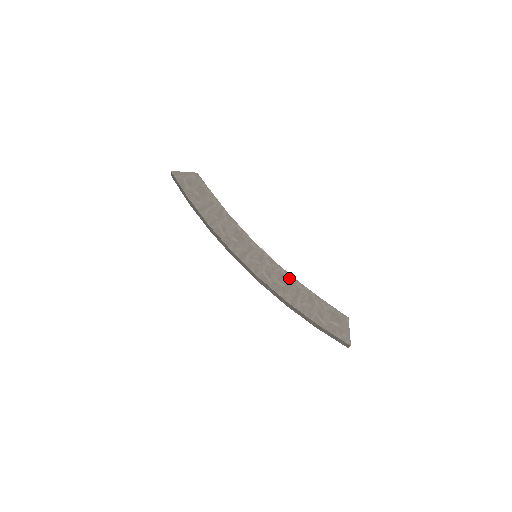
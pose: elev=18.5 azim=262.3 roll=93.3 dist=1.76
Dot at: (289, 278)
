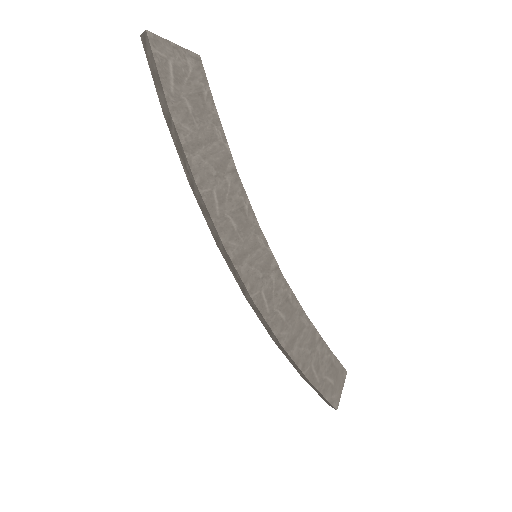
Dot at: (295, 306)
